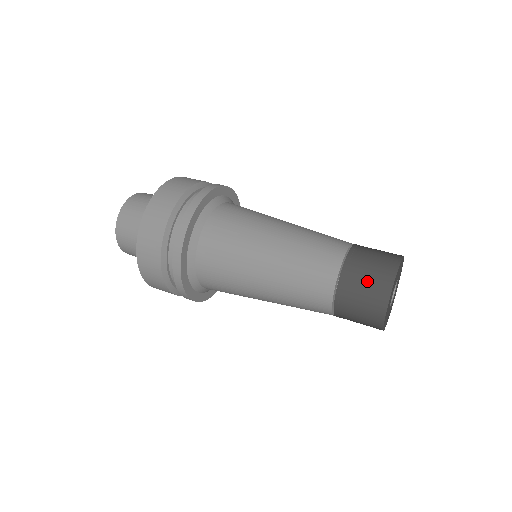
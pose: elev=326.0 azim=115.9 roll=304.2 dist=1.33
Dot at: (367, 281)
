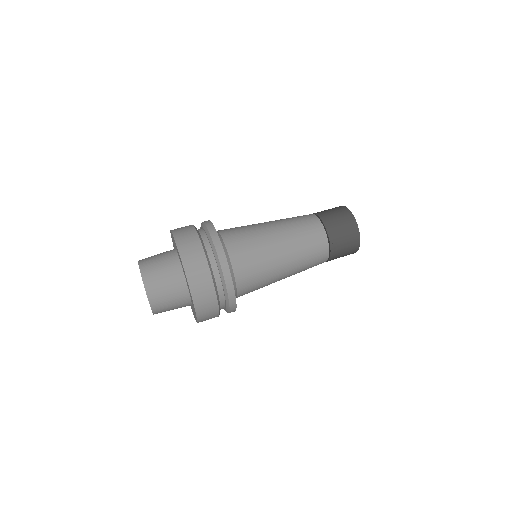
Dot at: (346, 240)
